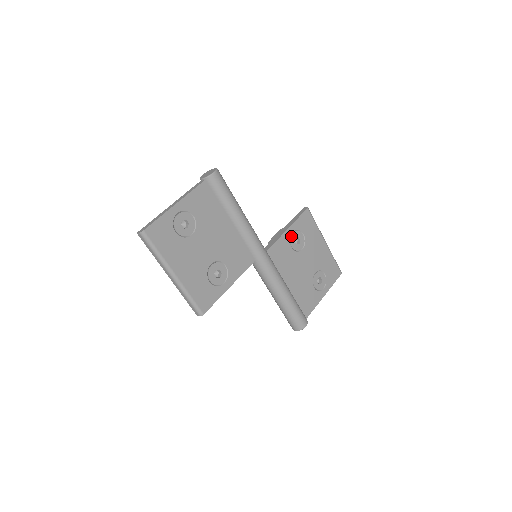
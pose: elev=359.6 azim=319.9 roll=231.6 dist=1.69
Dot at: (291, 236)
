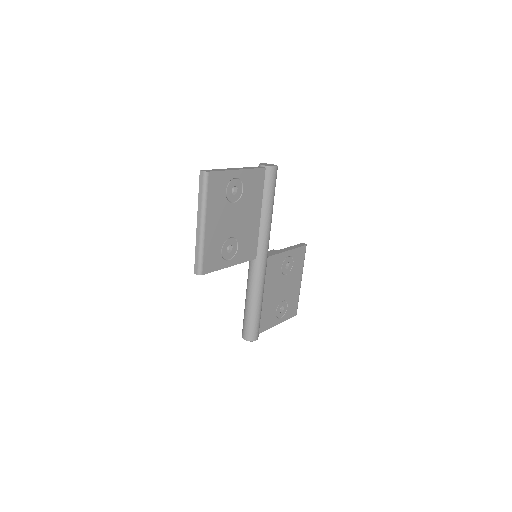
Dot at: (286, 258)
